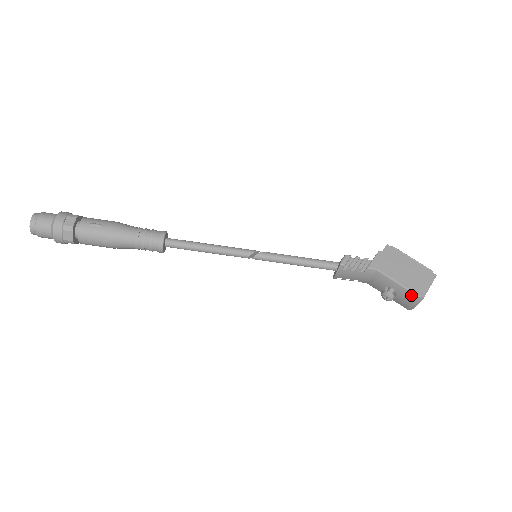
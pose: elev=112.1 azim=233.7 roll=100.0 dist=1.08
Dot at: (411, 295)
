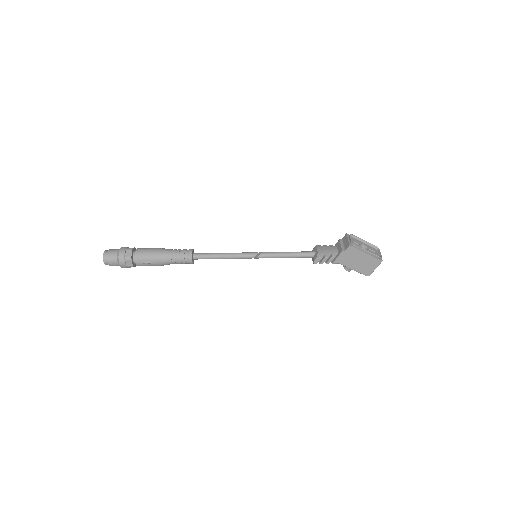
Dot at: (362, 273)
